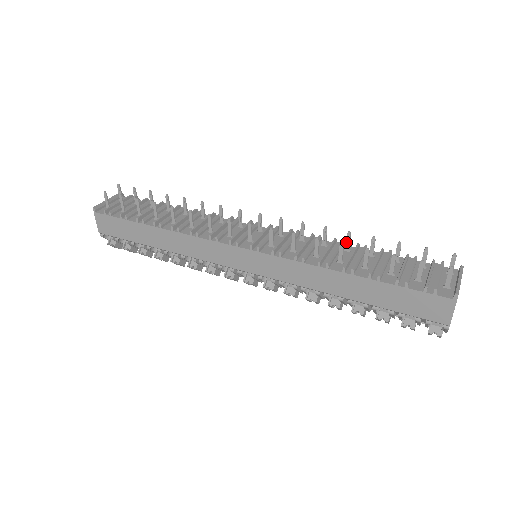
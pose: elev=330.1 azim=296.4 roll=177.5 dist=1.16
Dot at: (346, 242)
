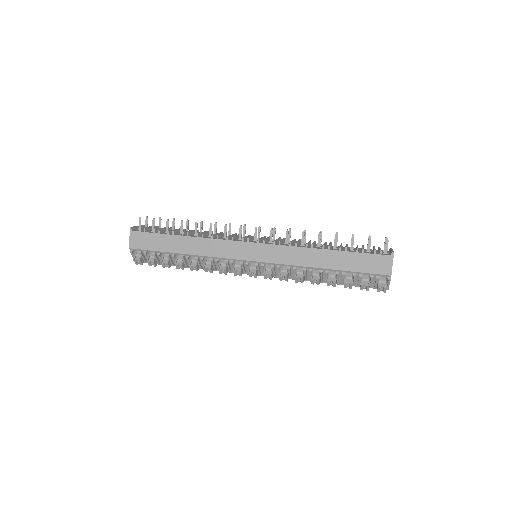
Dot at: occluded
